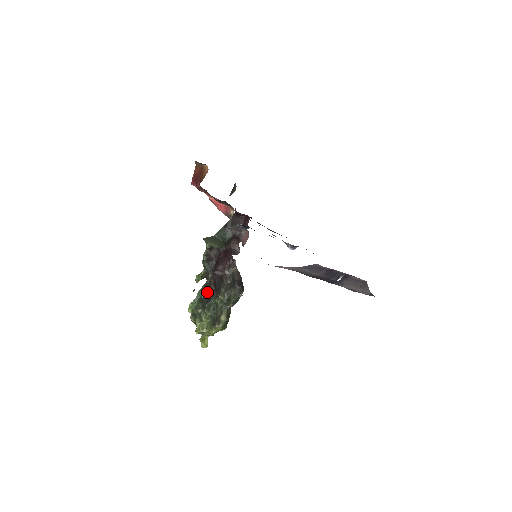
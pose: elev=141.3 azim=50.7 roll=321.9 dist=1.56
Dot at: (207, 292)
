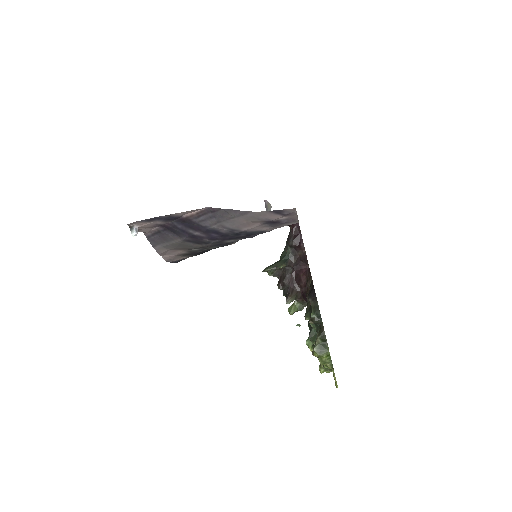
Dot at: occluded
